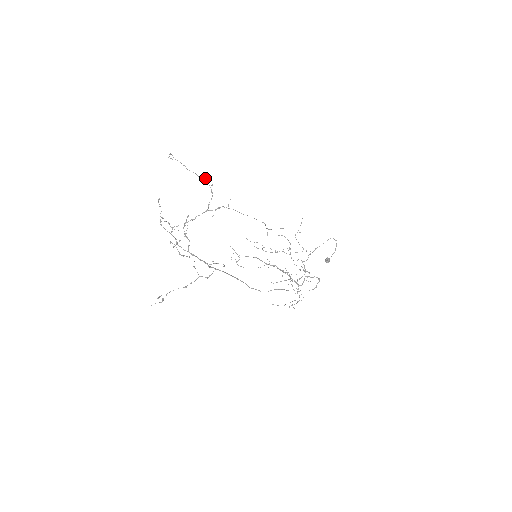
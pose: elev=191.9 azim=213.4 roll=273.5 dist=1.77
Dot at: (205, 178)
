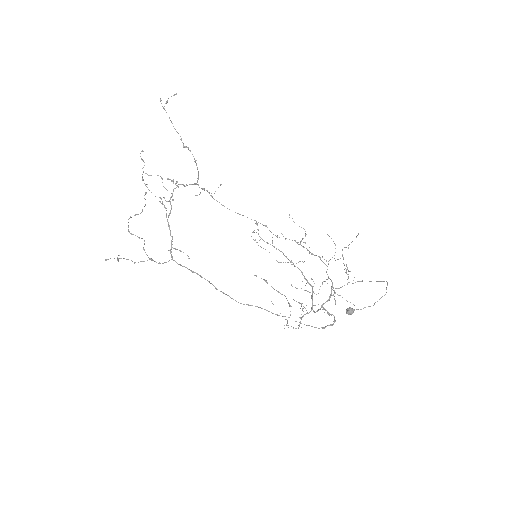
Dot at: occluded
